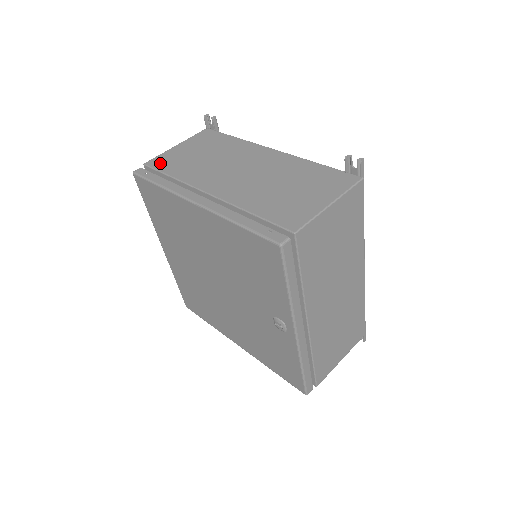
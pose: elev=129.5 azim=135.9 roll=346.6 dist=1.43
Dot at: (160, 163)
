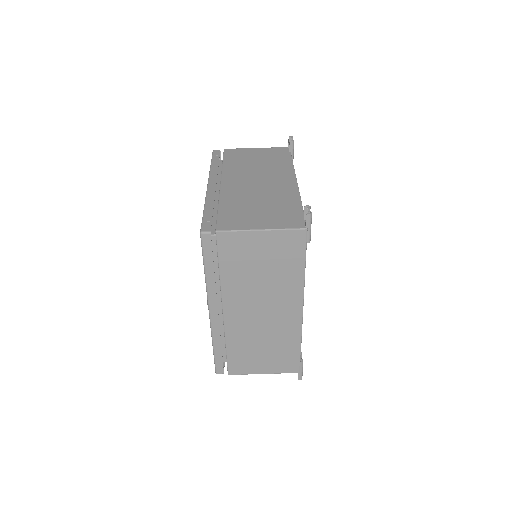
Dot at: (231, 153)
